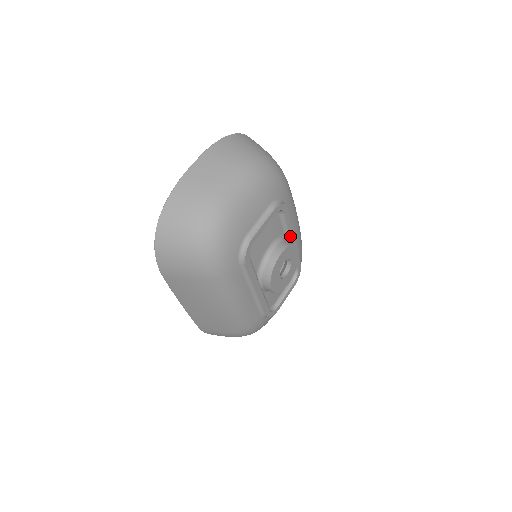
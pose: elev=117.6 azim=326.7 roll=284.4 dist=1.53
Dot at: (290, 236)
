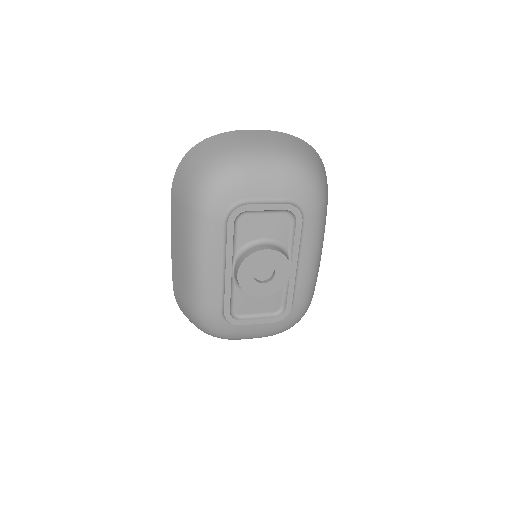
Dot at: (293, 256)
